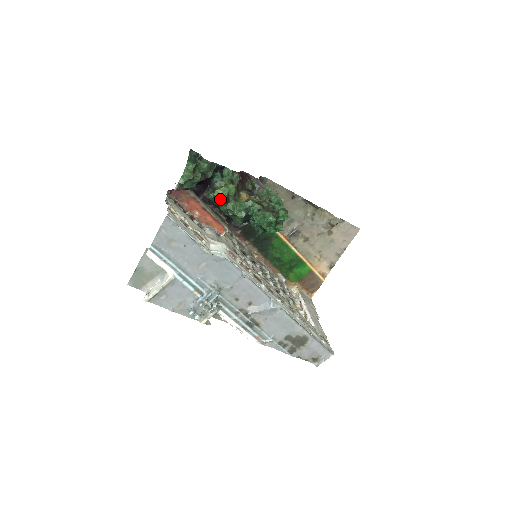
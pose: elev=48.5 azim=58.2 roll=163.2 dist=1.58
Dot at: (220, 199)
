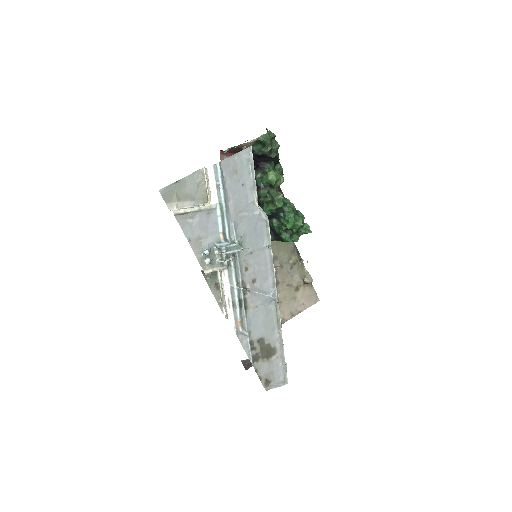
Dot at: (270, 180)
